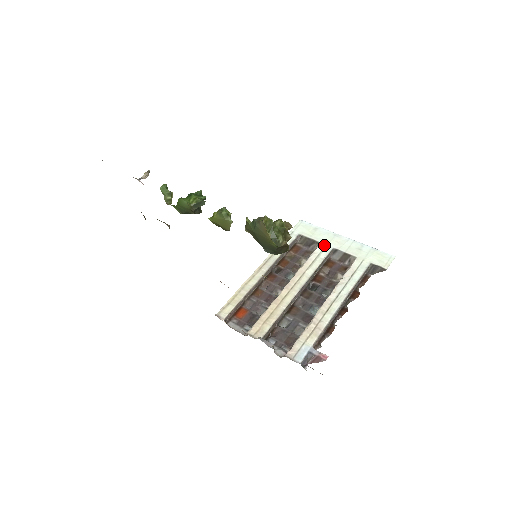
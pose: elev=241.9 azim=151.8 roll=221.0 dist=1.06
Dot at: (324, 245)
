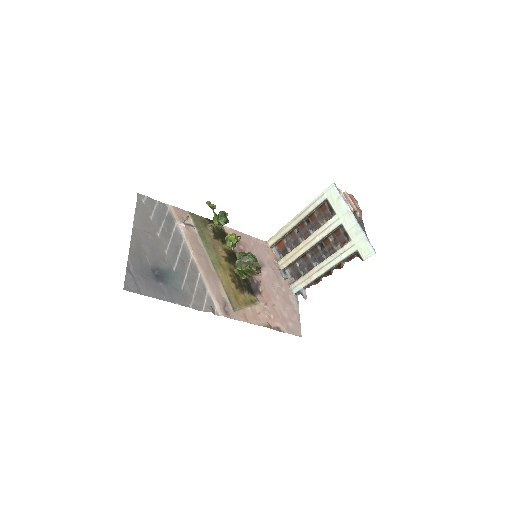
Dot at: (337, 218)
